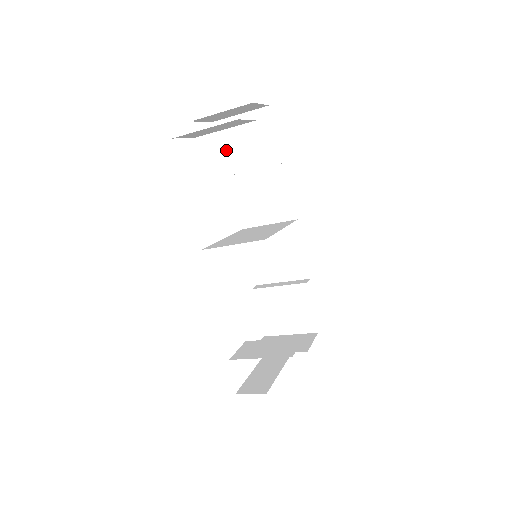
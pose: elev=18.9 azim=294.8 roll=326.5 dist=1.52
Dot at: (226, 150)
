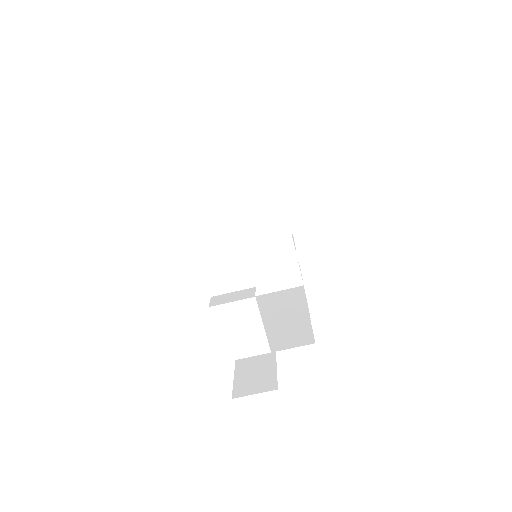
Dot at: occluded
